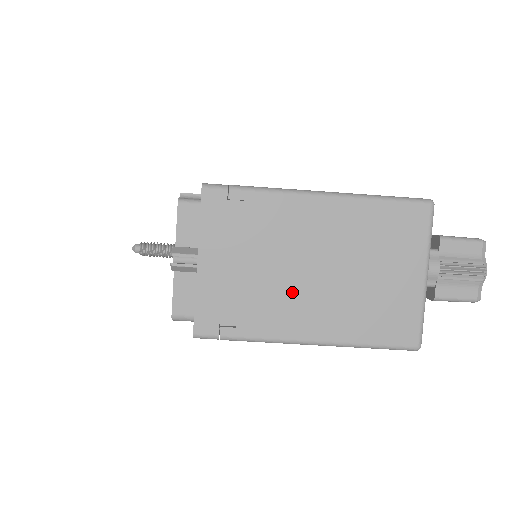
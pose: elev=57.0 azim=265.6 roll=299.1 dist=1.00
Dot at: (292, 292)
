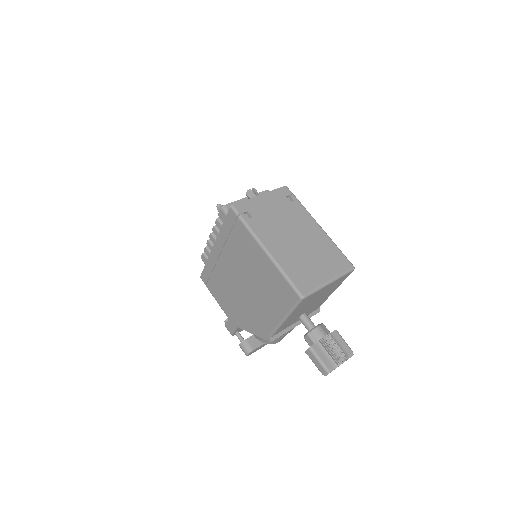
Dot at: (279, 233)
